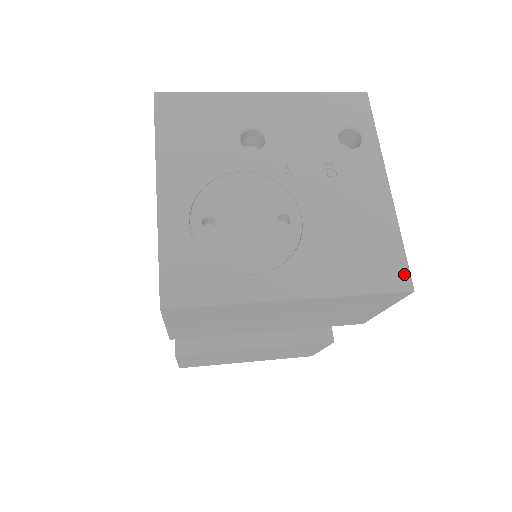
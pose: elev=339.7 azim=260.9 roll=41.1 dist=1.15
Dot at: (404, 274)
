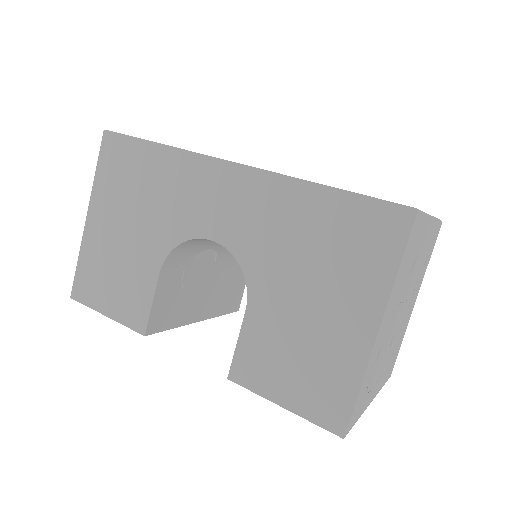
Dot at: occluded
